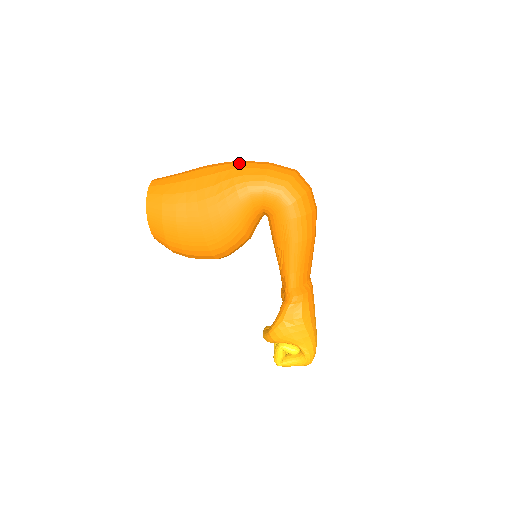
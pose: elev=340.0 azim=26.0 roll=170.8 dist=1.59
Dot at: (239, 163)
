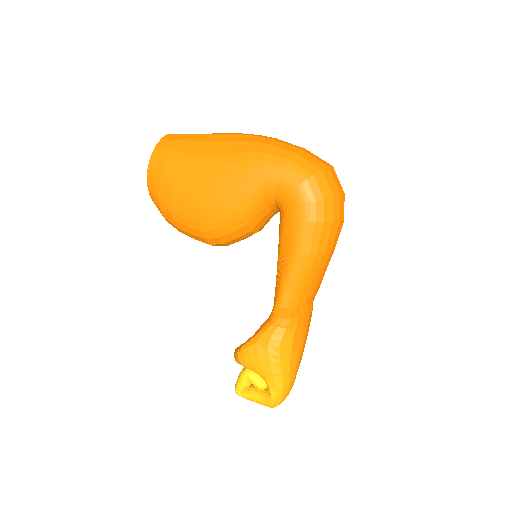
Dot at: (266, 138)
